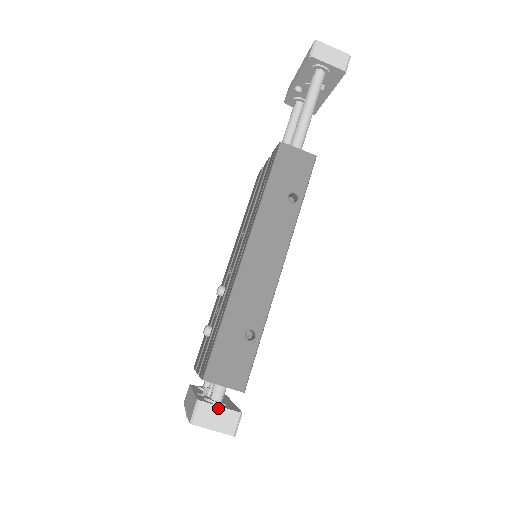
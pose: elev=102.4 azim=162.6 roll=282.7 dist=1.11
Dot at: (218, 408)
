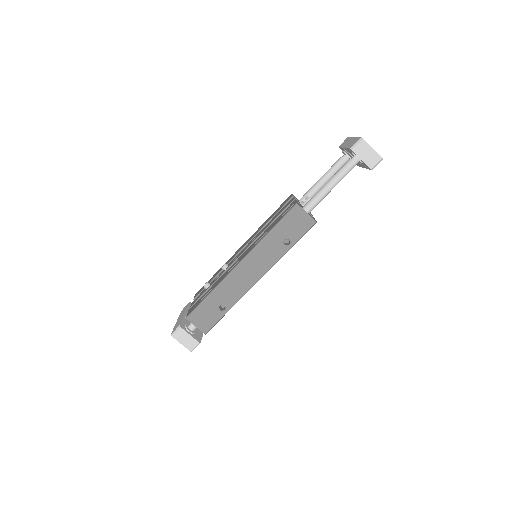
Dot at: (188, 335)
